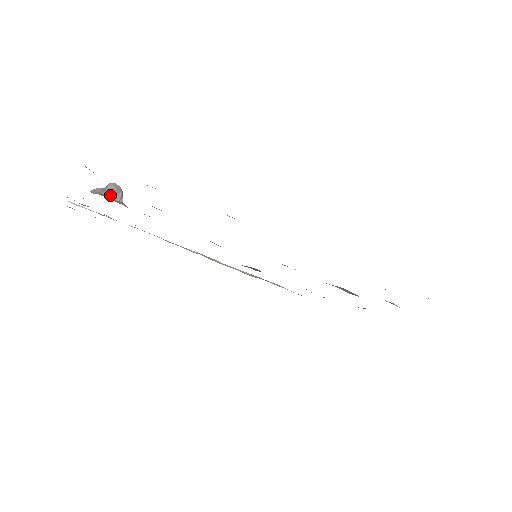
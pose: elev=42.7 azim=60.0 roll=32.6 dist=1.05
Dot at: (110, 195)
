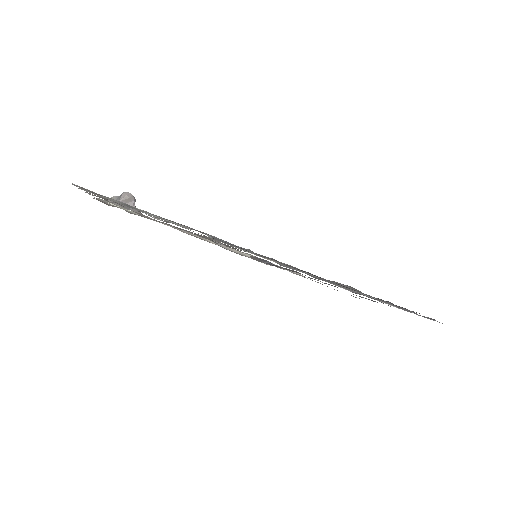
Dot at: occluded
